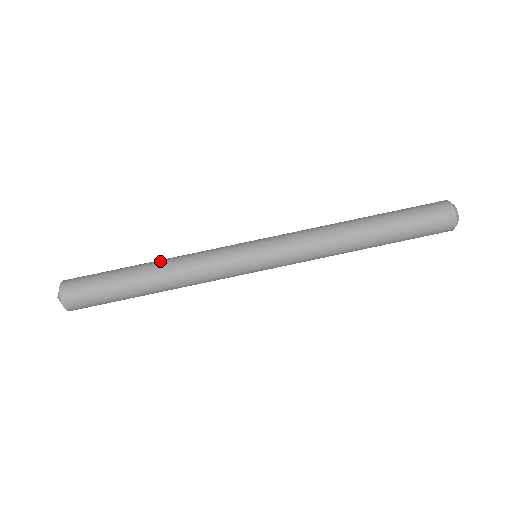
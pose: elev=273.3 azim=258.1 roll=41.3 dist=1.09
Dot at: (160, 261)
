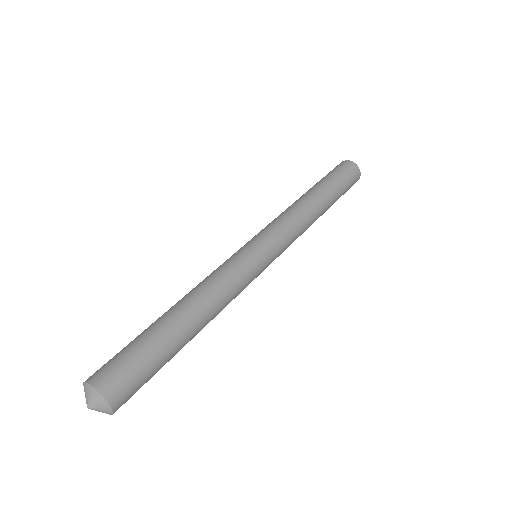
Dot at: (181, 299)
